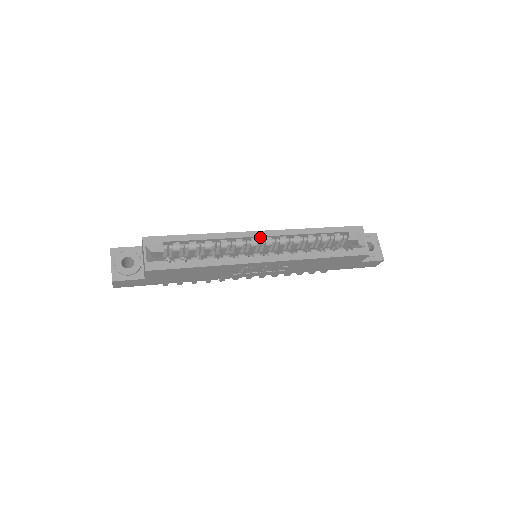
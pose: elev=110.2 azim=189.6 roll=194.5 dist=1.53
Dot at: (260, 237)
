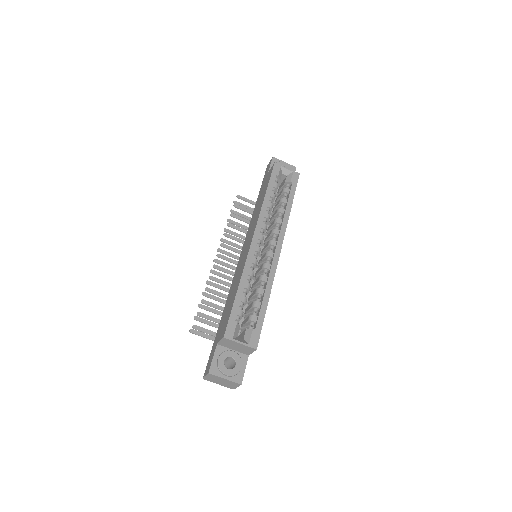
Dot at: (256, 242)
